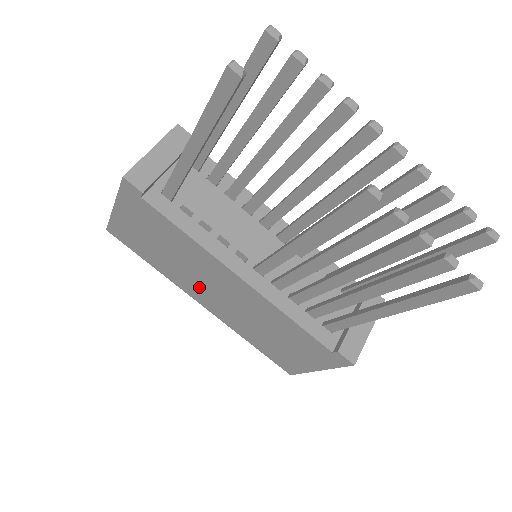
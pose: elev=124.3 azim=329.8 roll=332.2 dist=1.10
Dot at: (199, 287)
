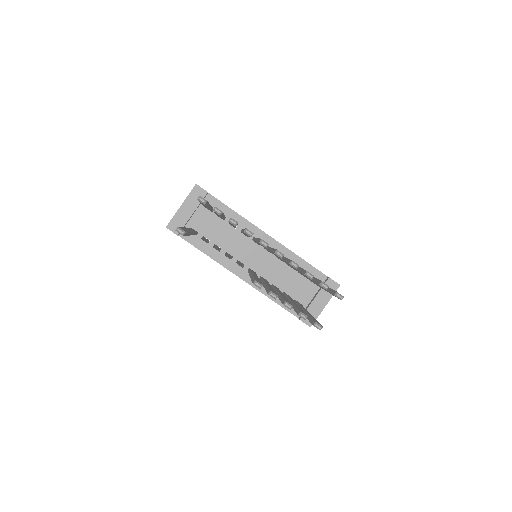
Dot at: occluded
